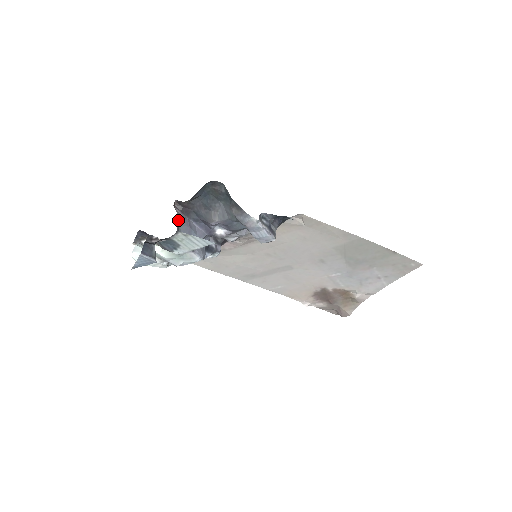
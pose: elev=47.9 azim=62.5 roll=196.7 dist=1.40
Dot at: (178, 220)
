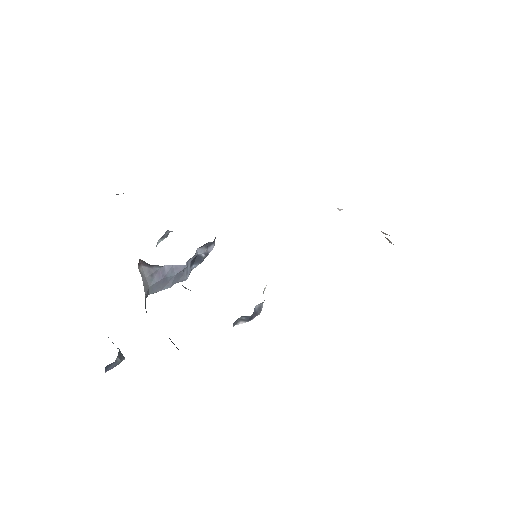
Dot at: (146, 283)
